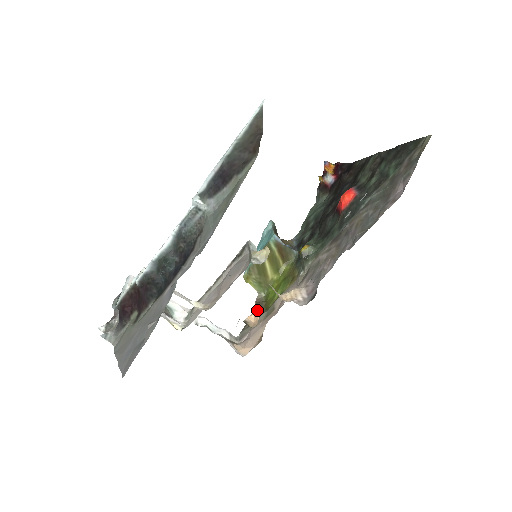
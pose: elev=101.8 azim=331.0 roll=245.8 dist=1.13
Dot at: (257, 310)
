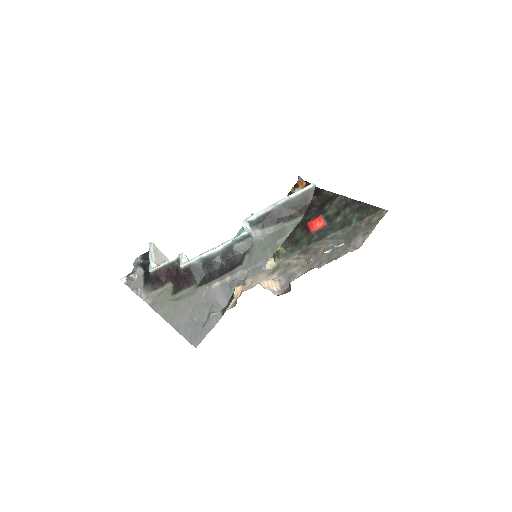
Dot at: (239, 286)
